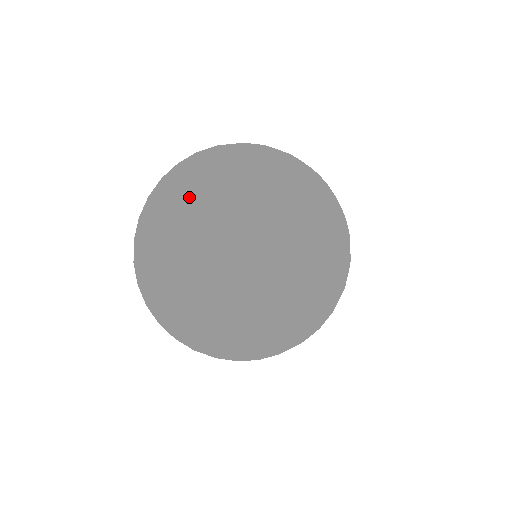
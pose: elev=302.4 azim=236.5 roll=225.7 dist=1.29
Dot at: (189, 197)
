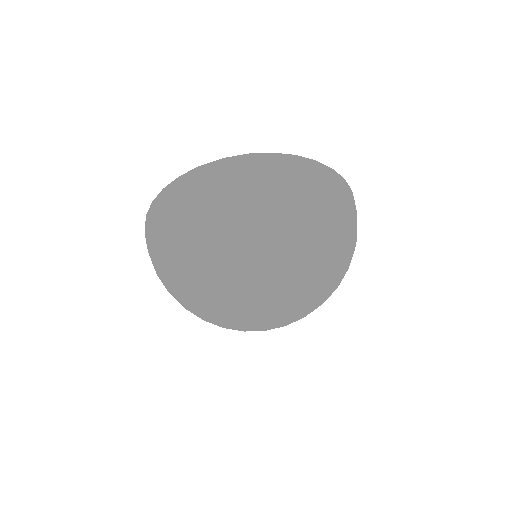
Dot at: (209, 240)
